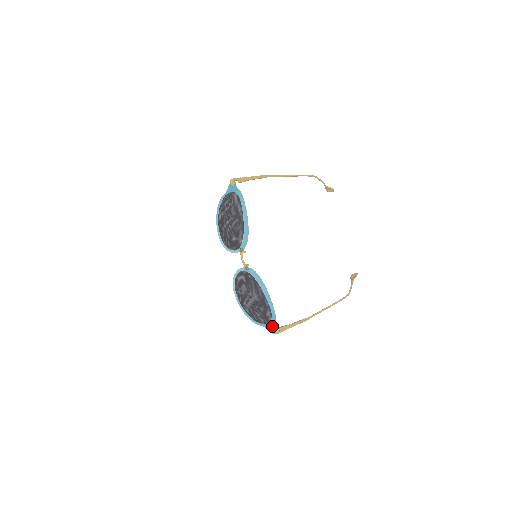
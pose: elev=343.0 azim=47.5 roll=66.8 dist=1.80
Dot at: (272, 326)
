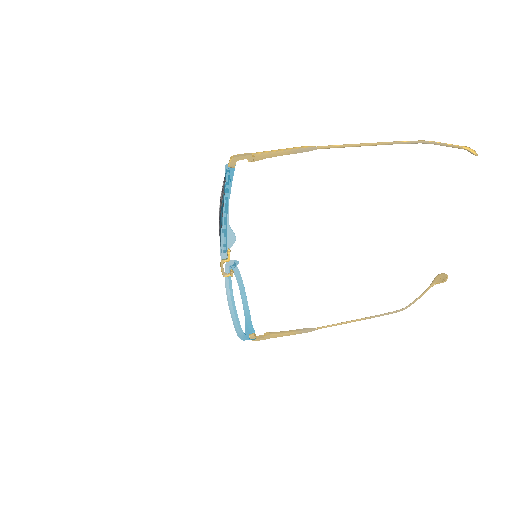
Dot at: (253, 333)
